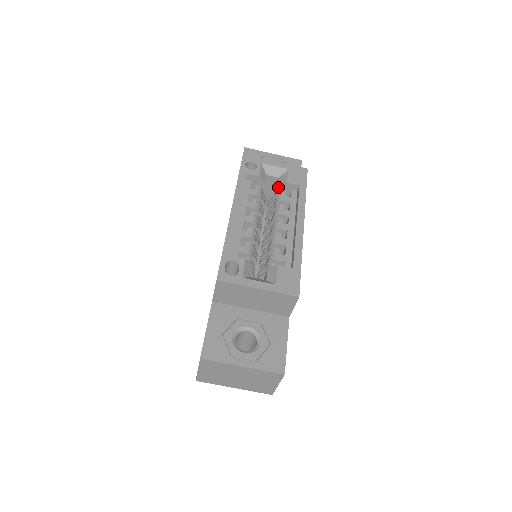
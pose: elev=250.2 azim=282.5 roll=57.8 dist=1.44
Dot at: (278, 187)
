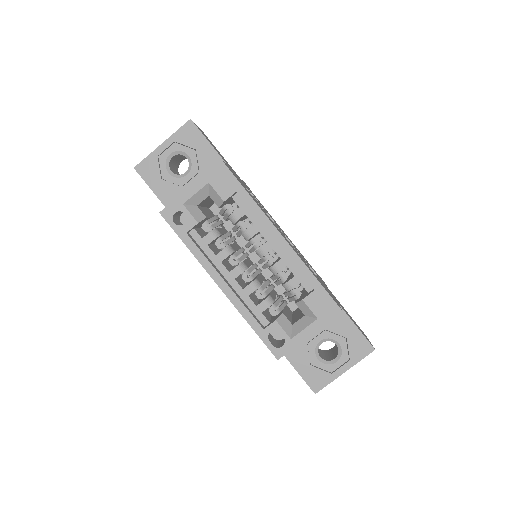
Dot at: (219, 207)
